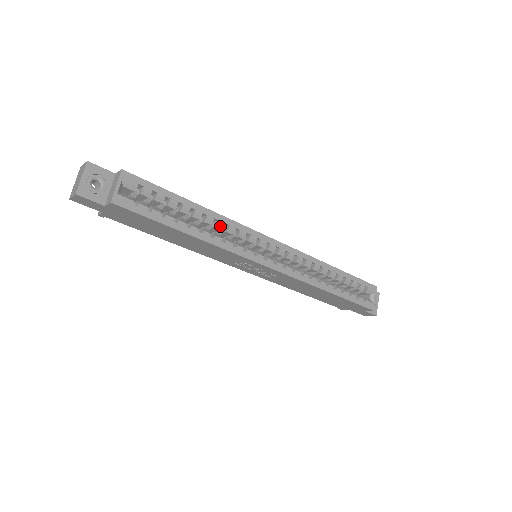
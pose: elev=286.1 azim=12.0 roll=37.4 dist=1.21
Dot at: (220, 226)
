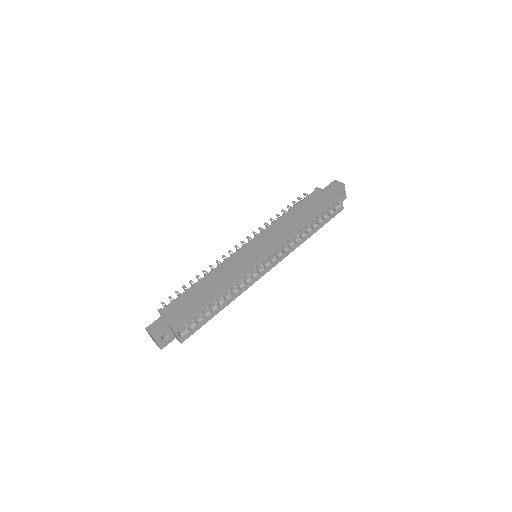
Dot at: occluded
